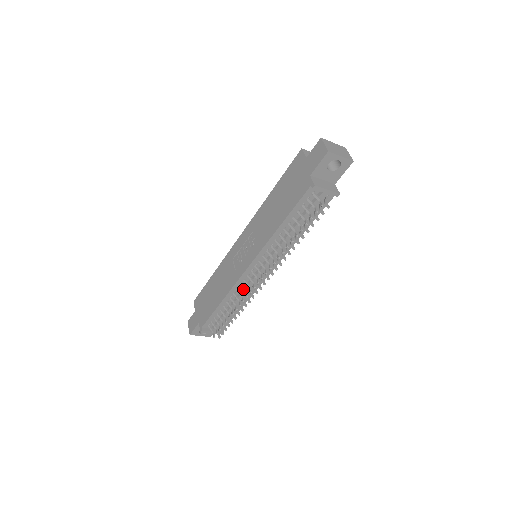
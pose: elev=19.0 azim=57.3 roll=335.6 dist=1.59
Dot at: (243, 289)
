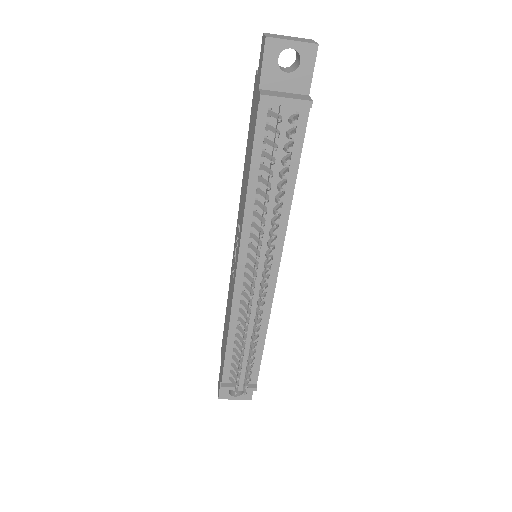
Dot at: (244, 306)
